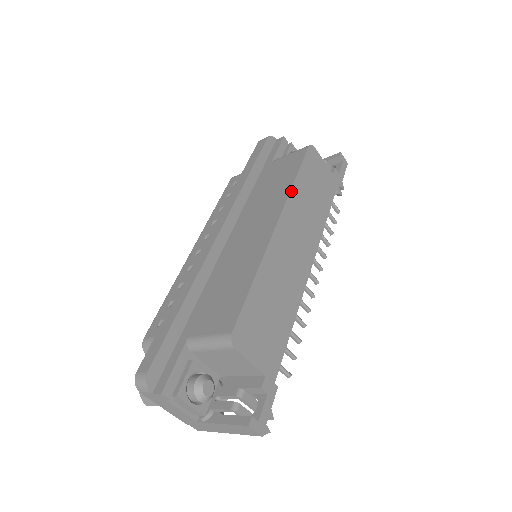
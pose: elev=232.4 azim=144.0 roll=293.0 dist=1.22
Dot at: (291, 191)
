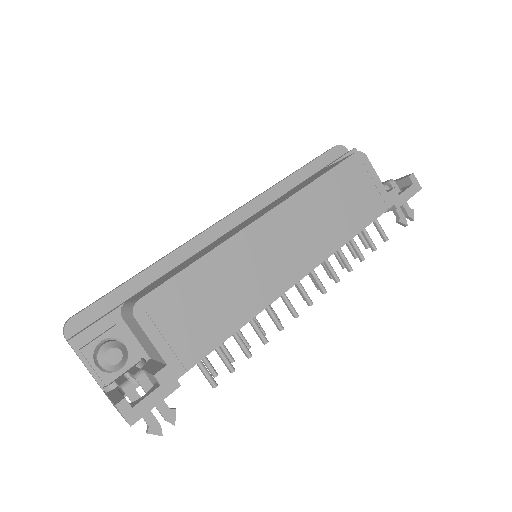
Dot at: (303, 190)
